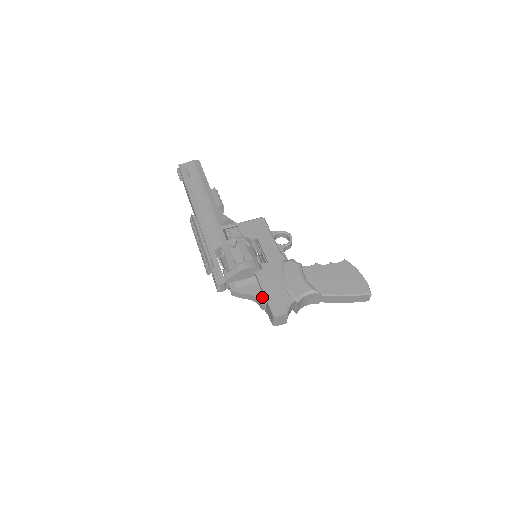
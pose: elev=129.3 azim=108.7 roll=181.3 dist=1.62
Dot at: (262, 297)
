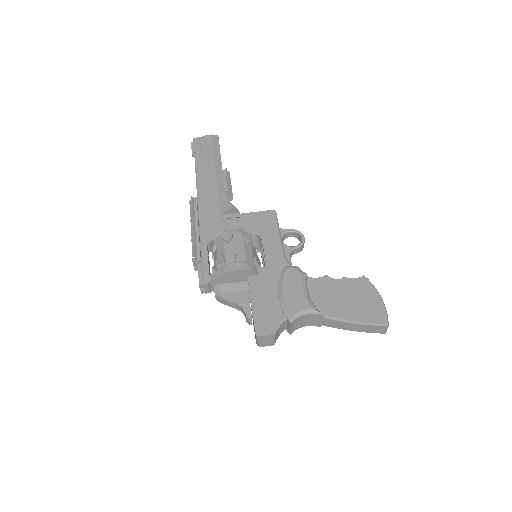
Dot at: (249, 308)
